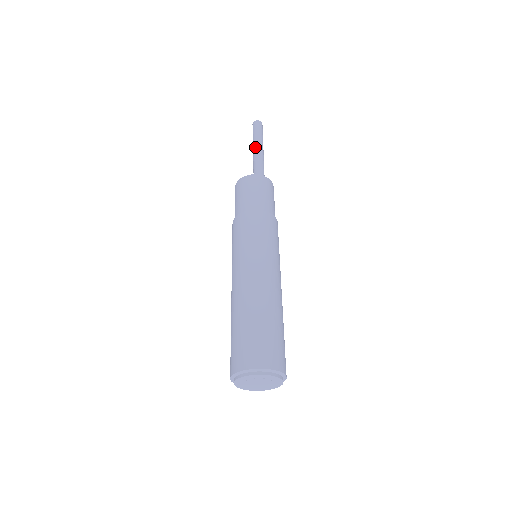
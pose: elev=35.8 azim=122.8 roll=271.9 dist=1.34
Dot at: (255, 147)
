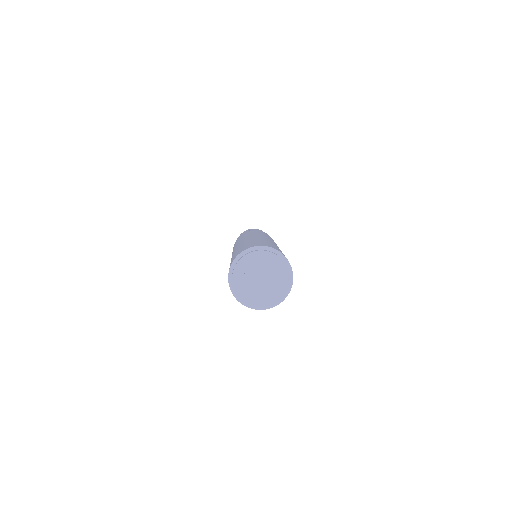
Dot at: occluded
